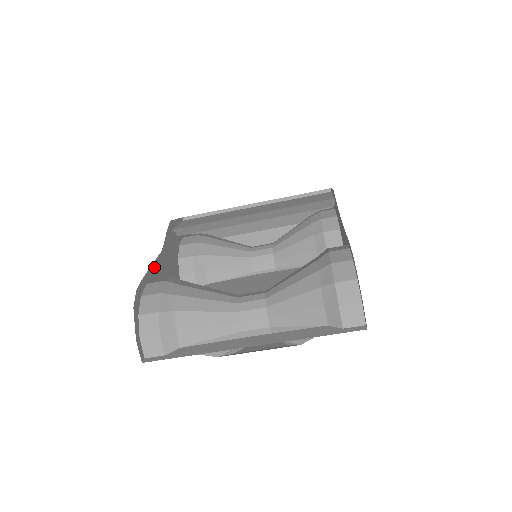
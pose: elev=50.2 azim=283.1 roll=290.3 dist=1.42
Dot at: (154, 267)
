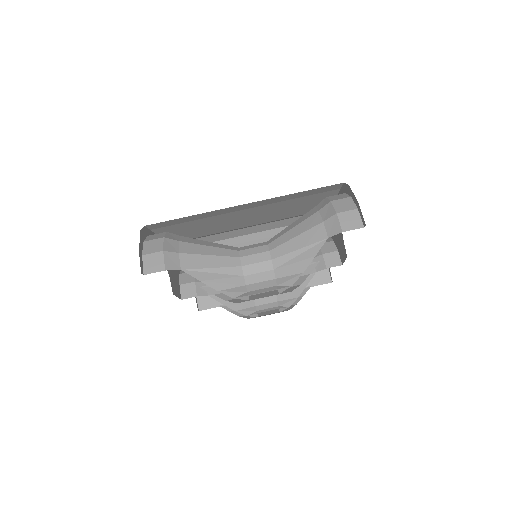
Dot at: occluded
